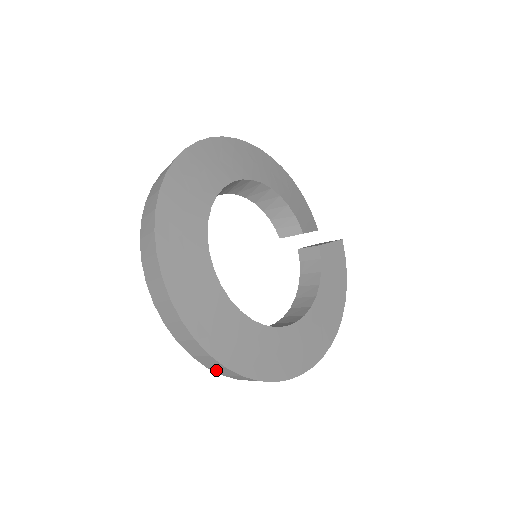
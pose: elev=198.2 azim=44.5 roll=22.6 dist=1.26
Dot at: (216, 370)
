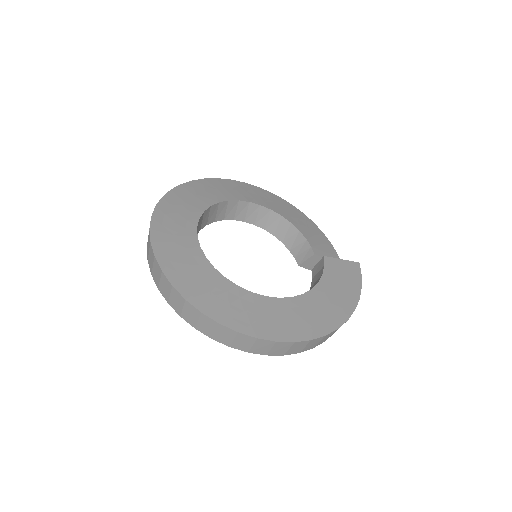
Dot at: (186, 317)
